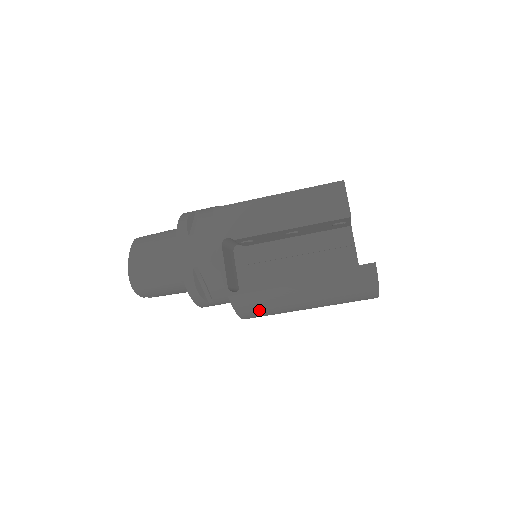
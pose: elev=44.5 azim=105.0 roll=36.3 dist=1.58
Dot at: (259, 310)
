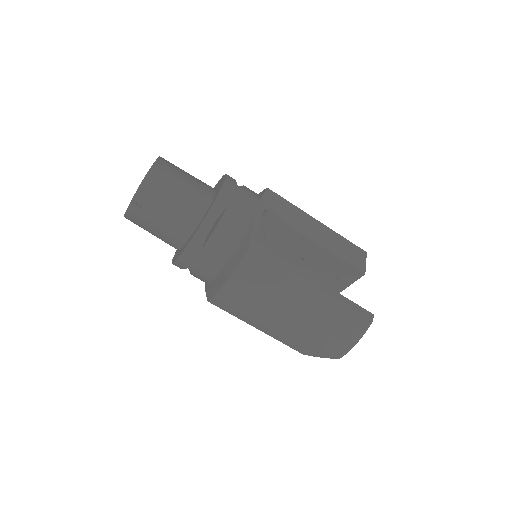
Dot at: (254, 286)
